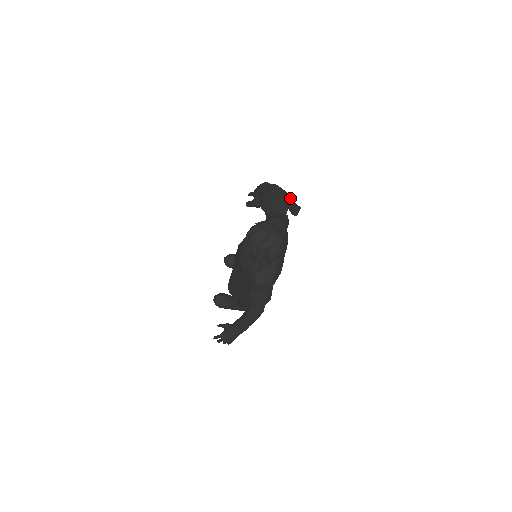
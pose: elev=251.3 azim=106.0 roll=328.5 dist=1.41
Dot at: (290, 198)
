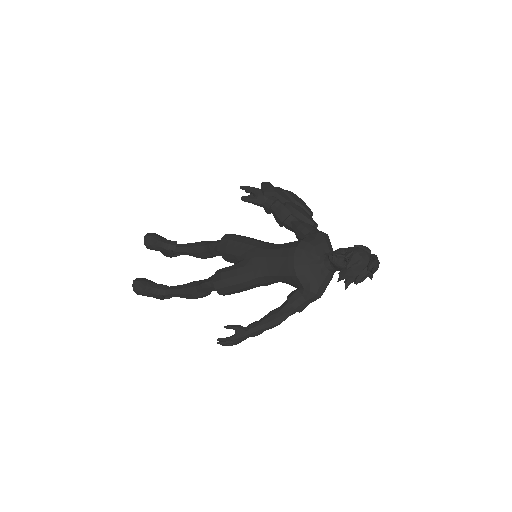
Dot at: occluded
